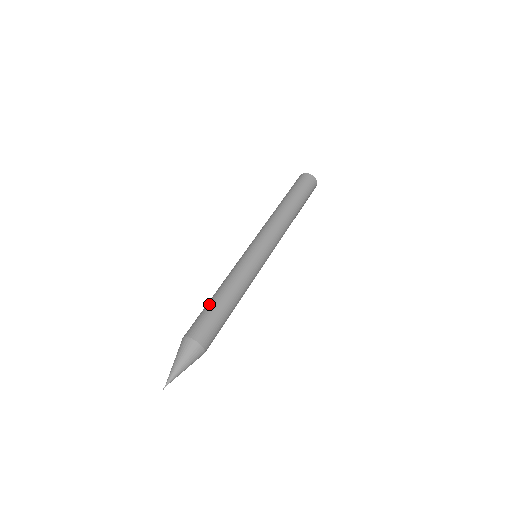
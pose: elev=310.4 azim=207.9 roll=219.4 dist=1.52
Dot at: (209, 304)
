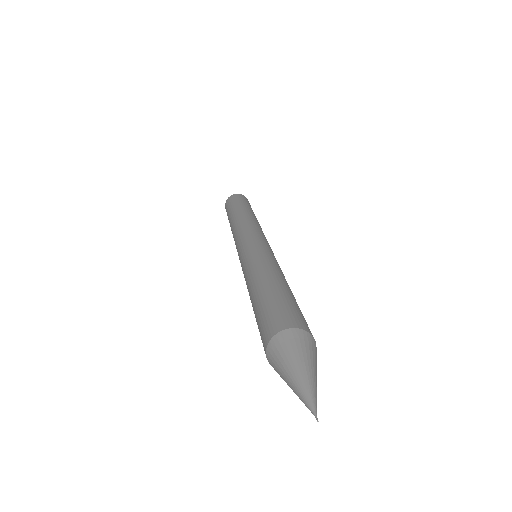
Dot at: (256, 301)
